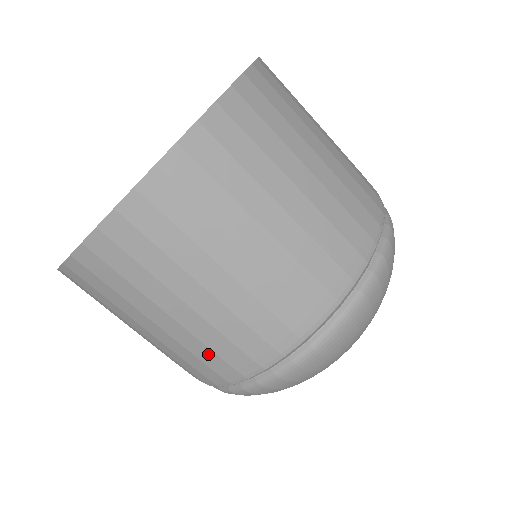
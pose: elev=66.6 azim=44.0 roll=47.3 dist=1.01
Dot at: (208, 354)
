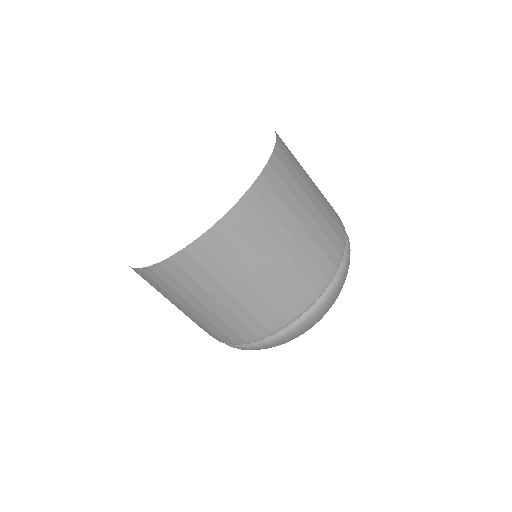
Dot at: (237, 325)
